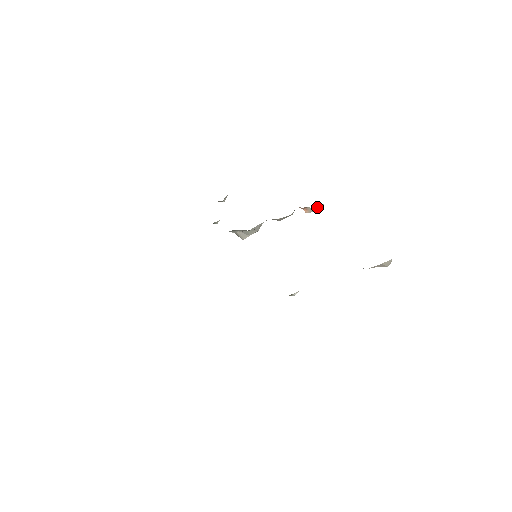
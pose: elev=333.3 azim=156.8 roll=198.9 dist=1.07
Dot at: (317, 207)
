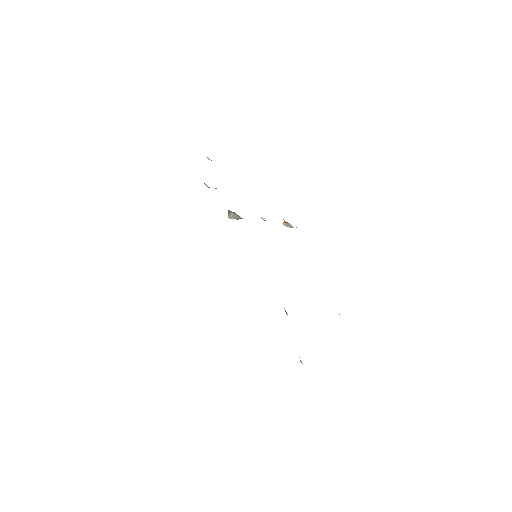
Dot at: occluded
